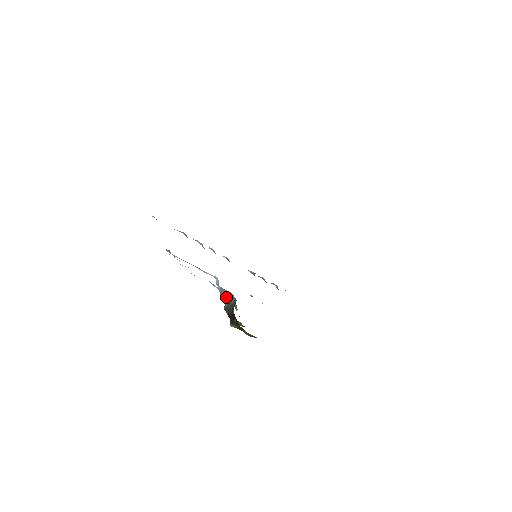
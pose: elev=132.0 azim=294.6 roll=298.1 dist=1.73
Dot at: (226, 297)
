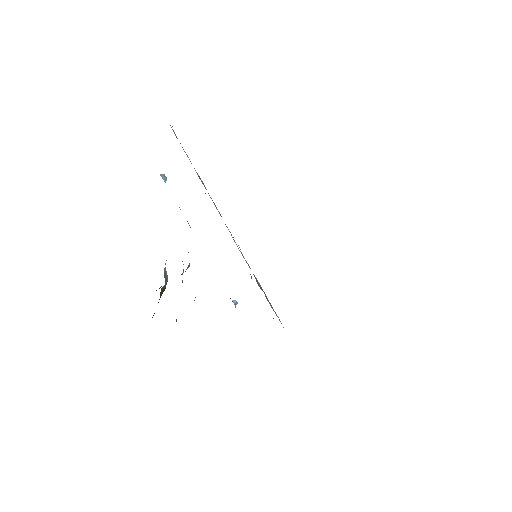
Dot at: (166, 275)
